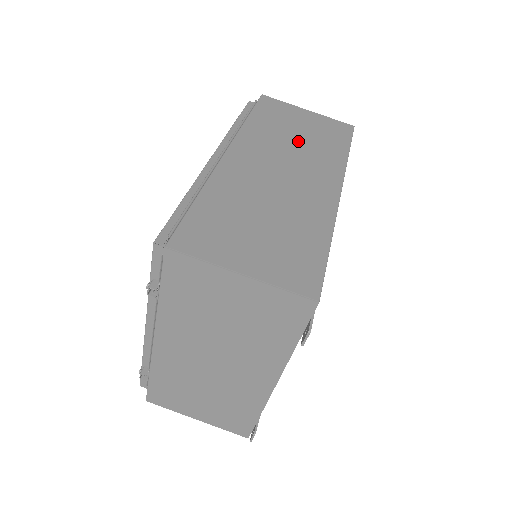
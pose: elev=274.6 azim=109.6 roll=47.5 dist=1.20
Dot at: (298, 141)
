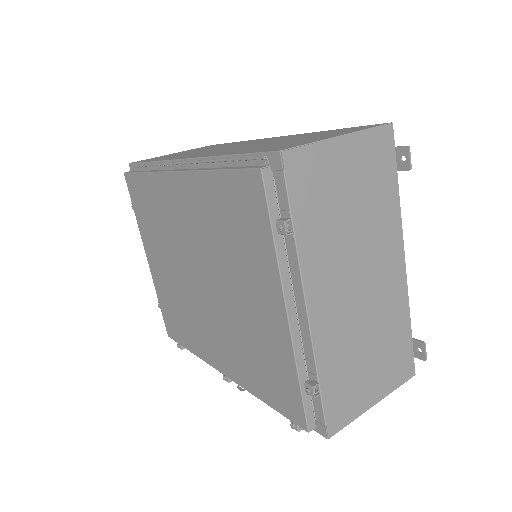
Dot at: occluded
